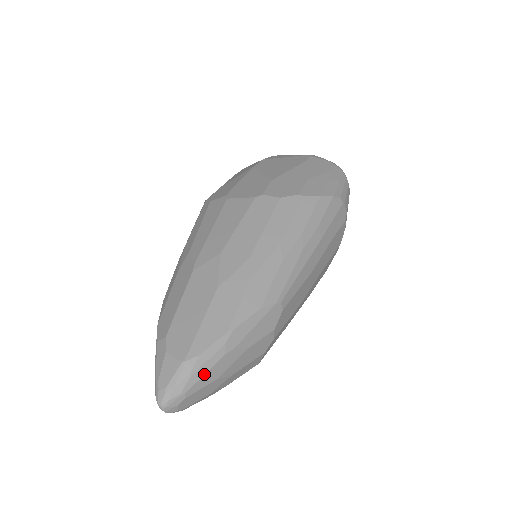
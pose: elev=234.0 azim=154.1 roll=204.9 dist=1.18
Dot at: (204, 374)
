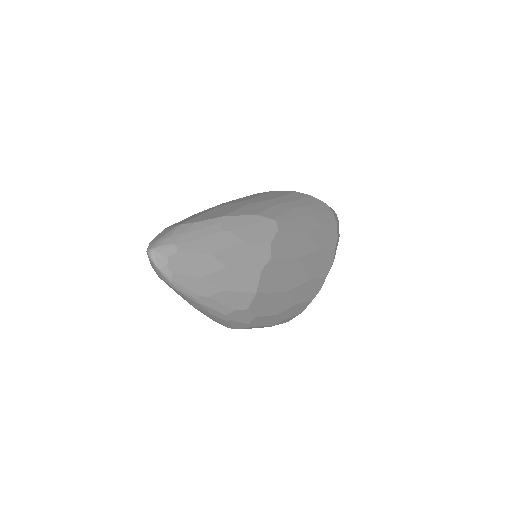
Dot at: (198, 238)
